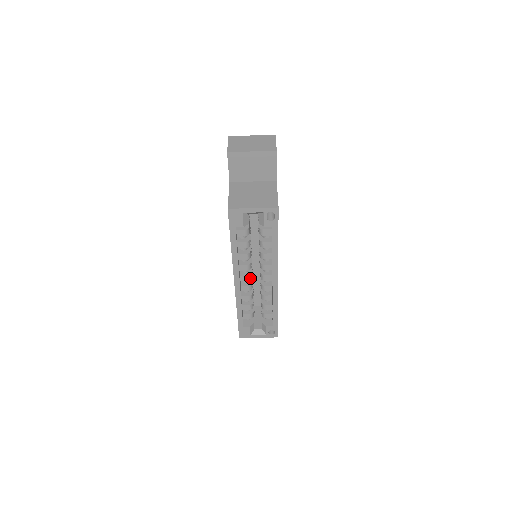
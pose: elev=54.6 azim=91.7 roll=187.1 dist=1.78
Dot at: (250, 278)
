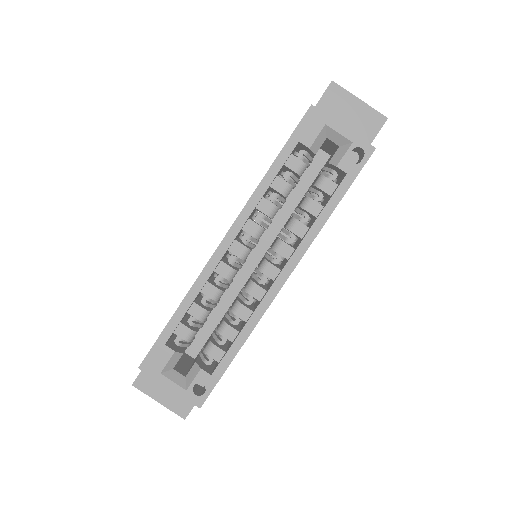
Dot at: (245, 256)
